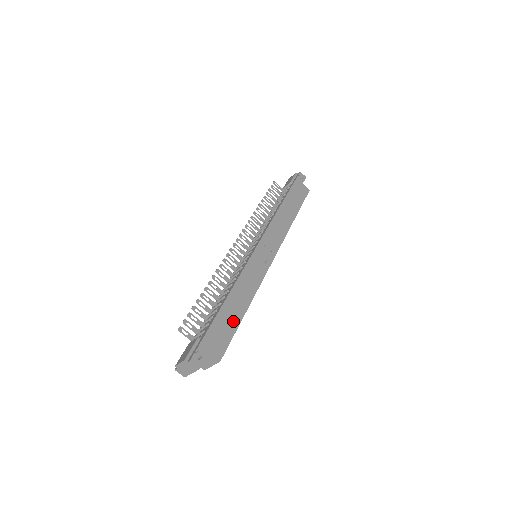
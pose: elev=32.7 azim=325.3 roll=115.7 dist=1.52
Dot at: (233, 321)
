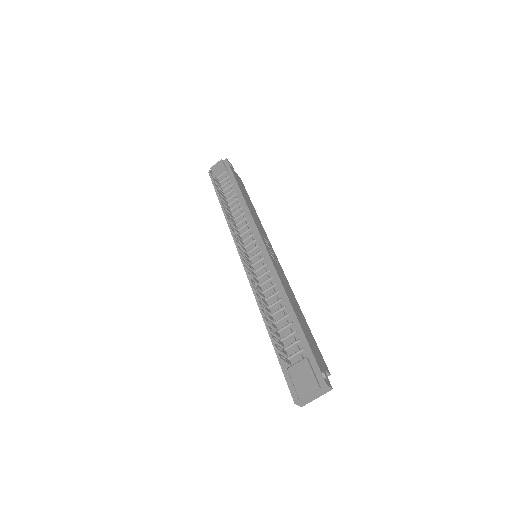
Dot at: (308, 329)
